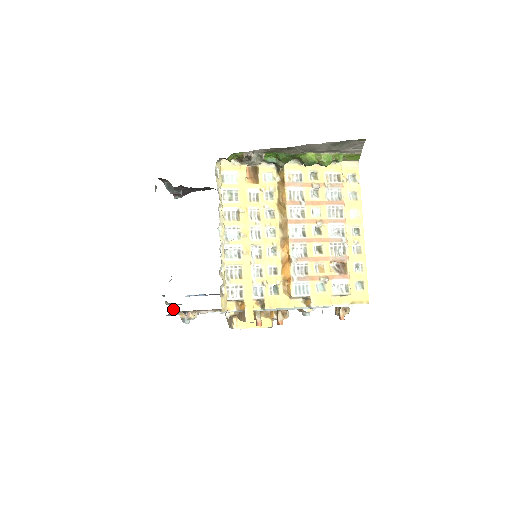
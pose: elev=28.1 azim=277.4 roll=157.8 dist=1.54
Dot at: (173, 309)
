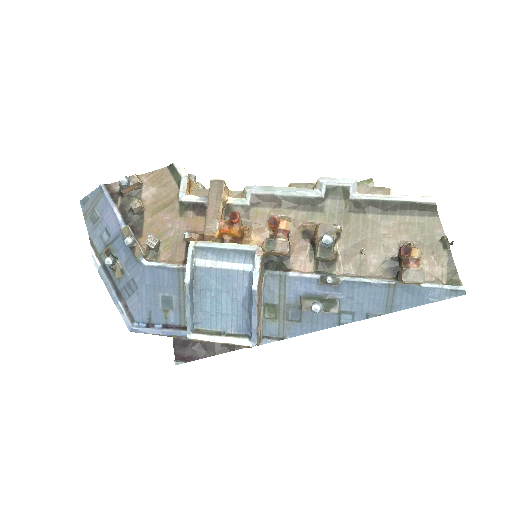
Dot at: (108, 257)
